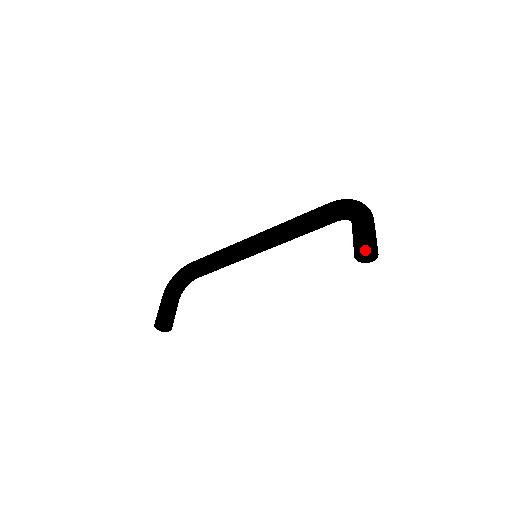
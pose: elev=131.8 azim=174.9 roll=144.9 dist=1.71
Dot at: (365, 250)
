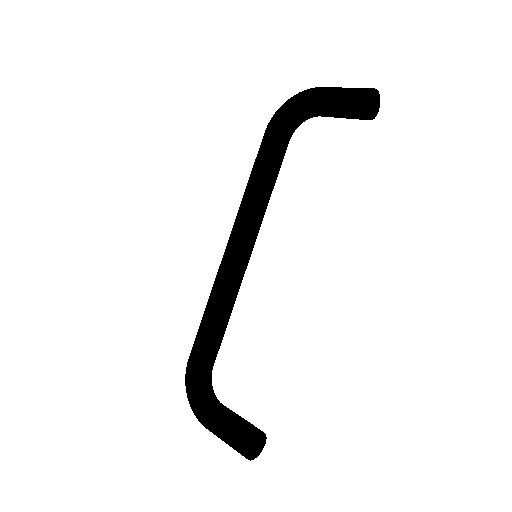
Dot at: (370, 98)
